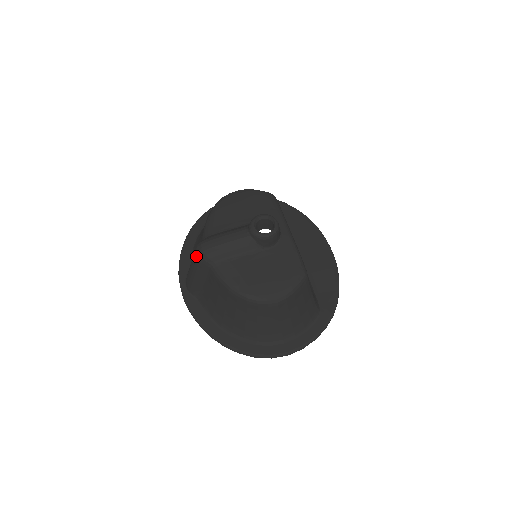
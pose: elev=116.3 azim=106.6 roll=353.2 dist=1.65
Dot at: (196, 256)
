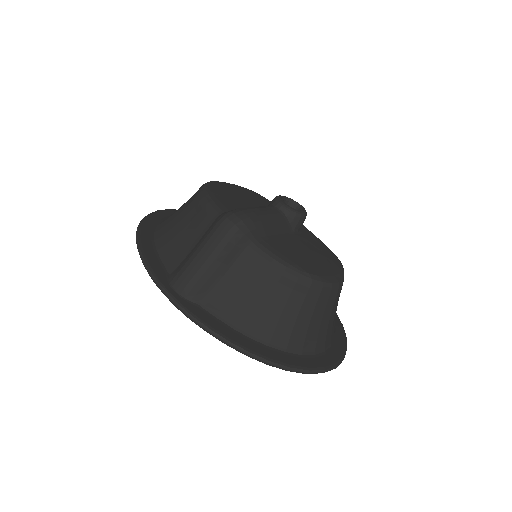
Dot at: (228, 228)
